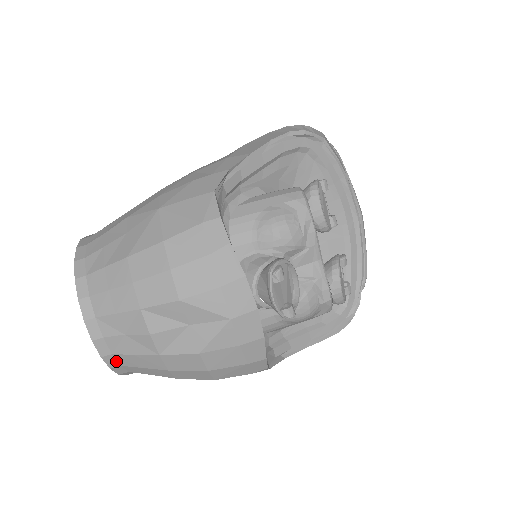
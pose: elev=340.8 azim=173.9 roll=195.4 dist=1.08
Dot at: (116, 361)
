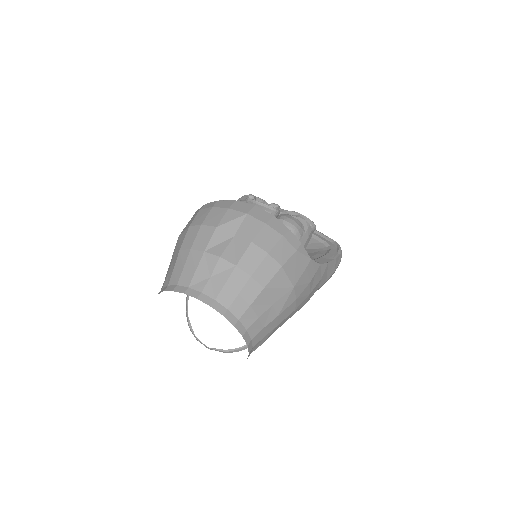
Dot at: (222, 306)
